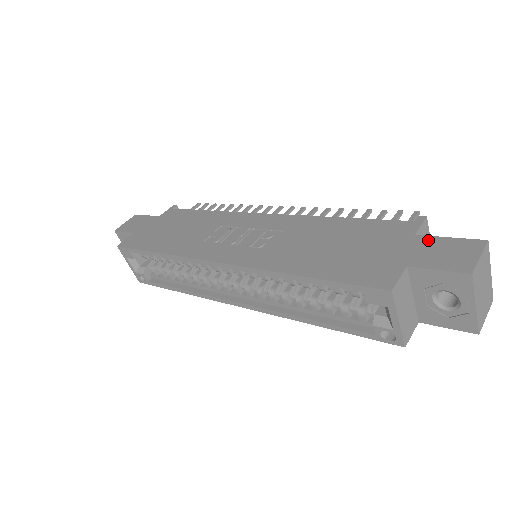
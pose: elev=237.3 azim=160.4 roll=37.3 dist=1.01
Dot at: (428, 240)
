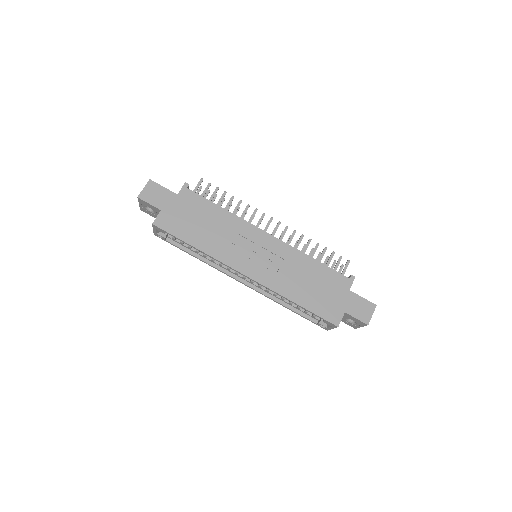
Dot at: (355, 297)
